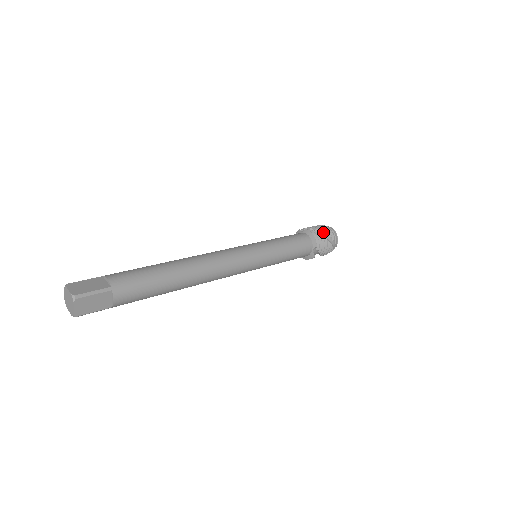
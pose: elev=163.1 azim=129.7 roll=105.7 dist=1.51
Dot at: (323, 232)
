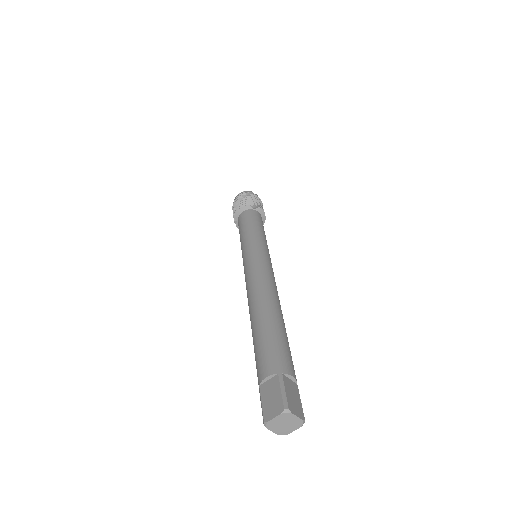
Dot at: (262, 206)
